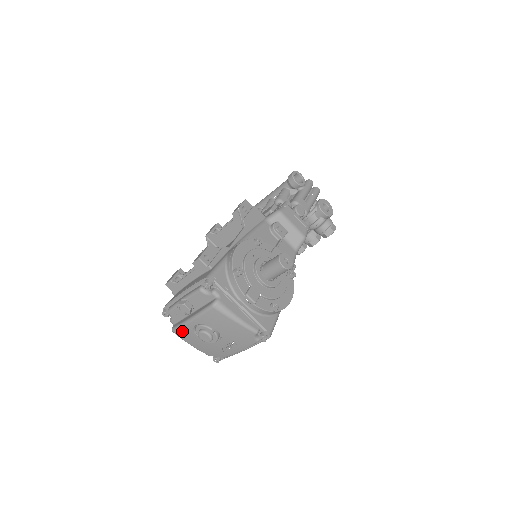
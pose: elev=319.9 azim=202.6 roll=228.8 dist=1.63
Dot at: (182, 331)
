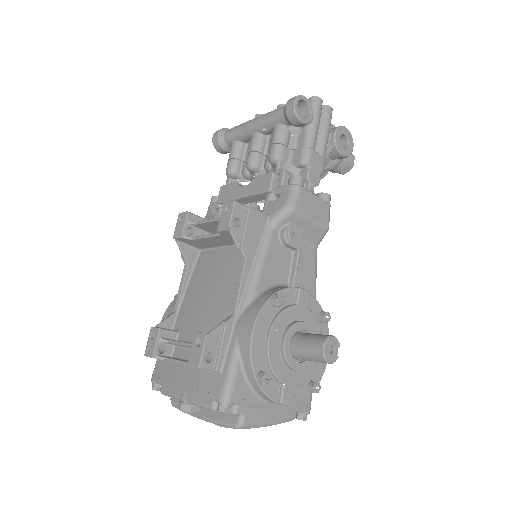
Dot at: occluded
